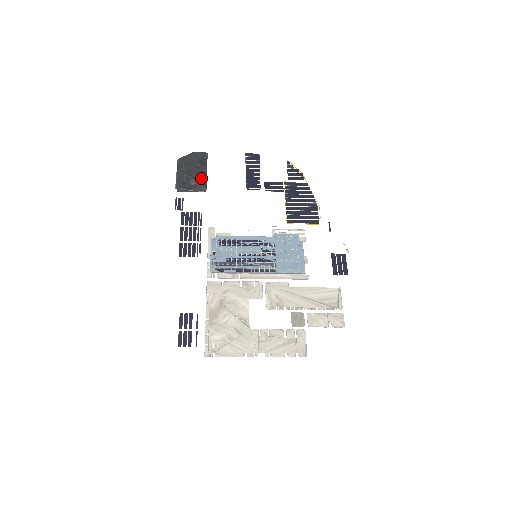
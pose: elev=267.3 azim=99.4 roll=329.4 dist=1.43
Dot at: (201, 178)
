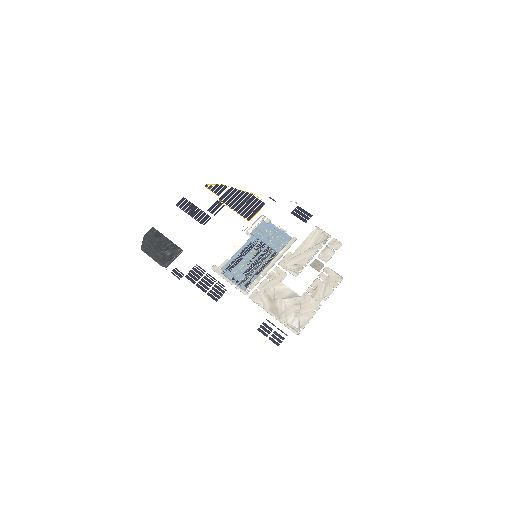
Dot at: (169, 246)
